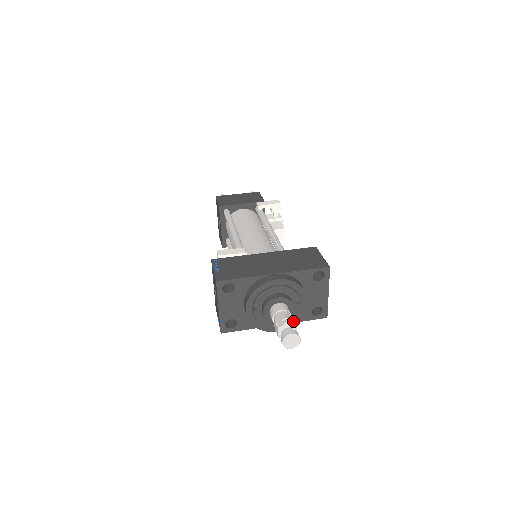
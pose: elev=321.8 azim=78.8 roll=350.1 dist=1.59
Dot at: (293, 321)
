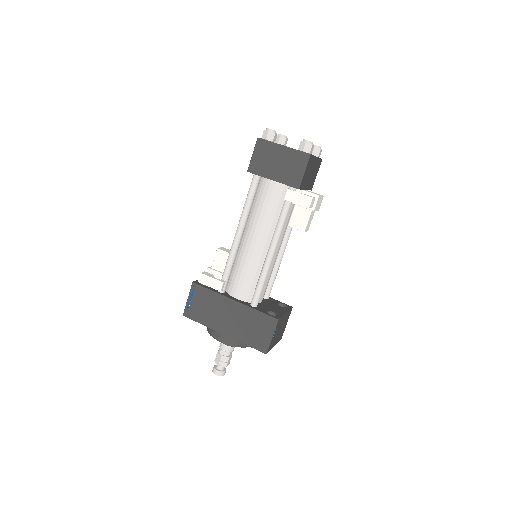
Dot at: (225, 363)
